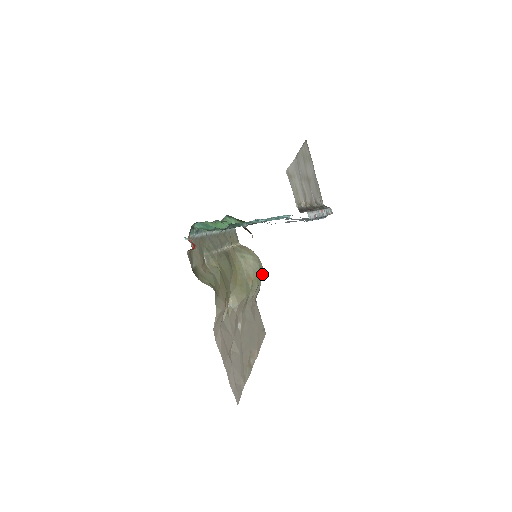
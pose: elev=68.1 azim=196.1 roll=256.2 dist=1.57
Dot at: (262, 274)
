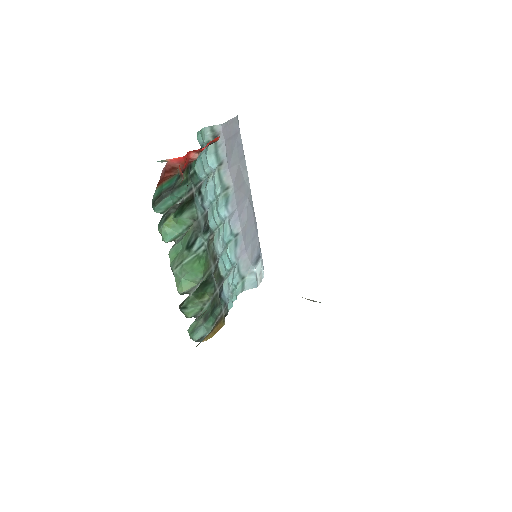
Dot at: occluded
